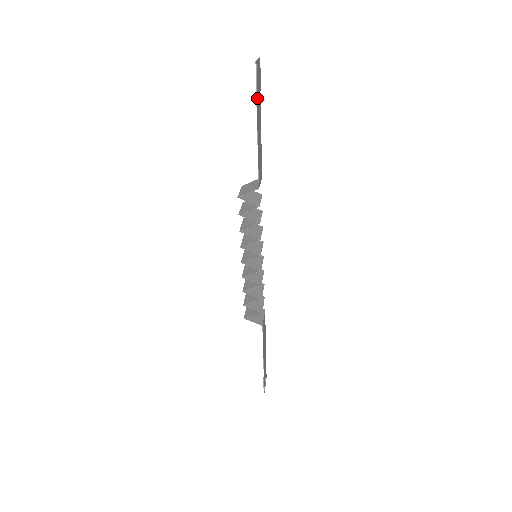
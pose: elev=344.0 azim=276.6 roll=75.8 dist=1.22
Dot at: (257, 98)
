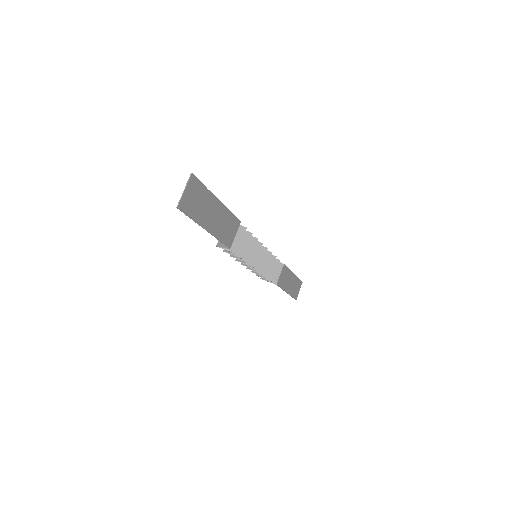
Dot at: (196, 214)
